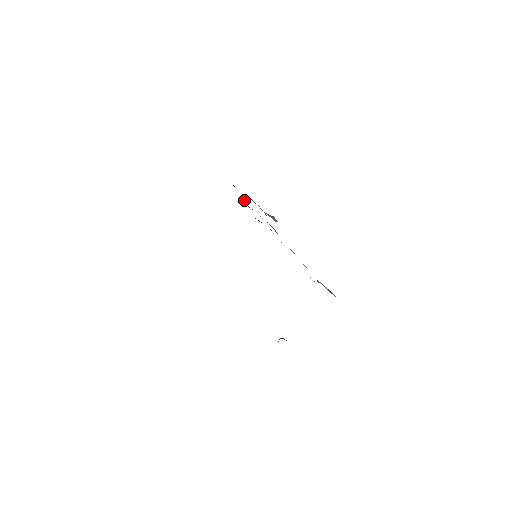
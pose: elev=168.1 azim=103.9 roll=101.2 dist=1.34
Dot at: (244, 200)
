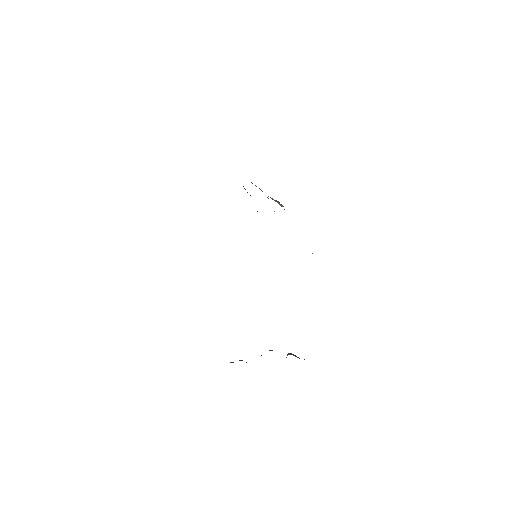
Dot at: (243, 186)
